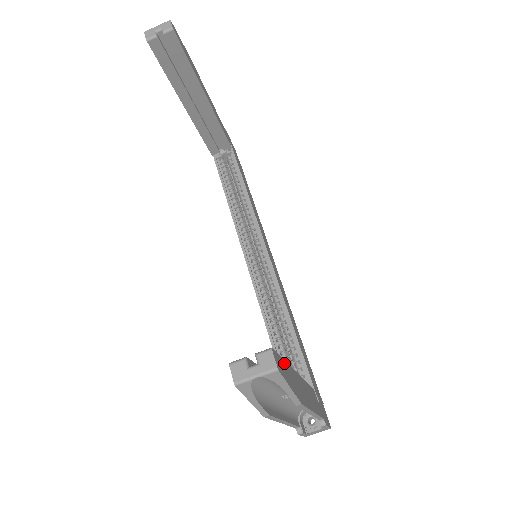
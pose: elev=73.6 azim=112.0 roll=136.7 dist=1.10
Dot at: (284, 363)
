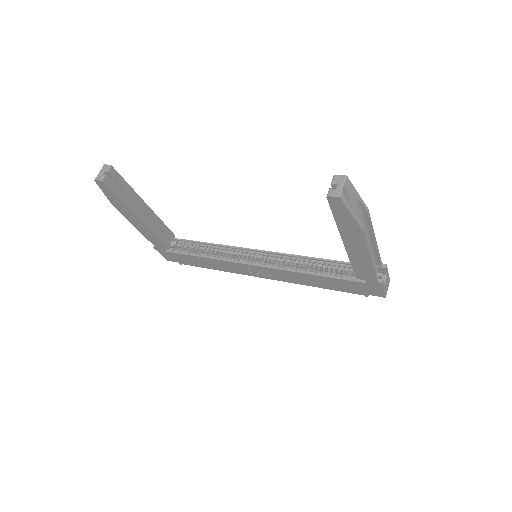
Dot at: occluded
